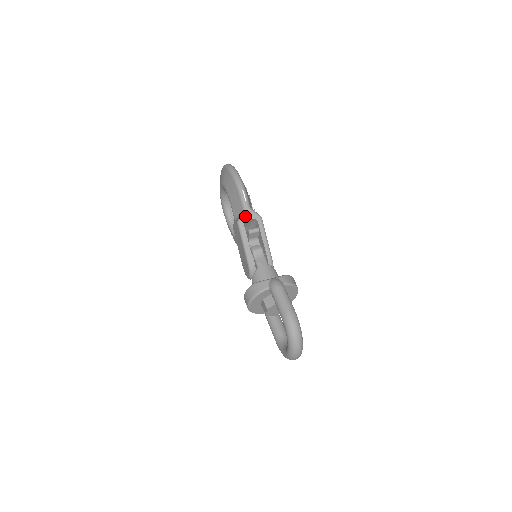
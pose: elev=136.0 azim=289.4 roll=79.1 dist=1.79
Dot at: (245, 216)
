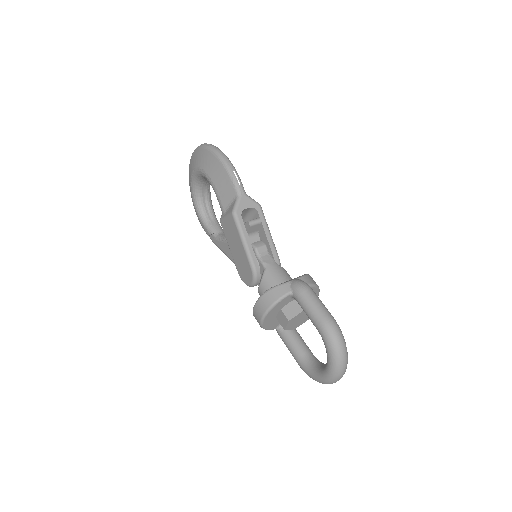
Dot at: (241, 204)
